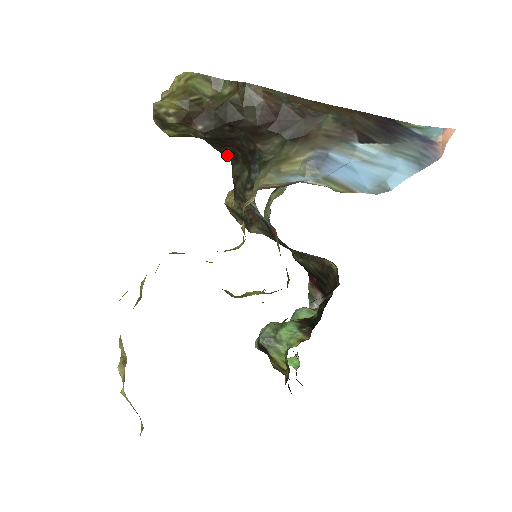
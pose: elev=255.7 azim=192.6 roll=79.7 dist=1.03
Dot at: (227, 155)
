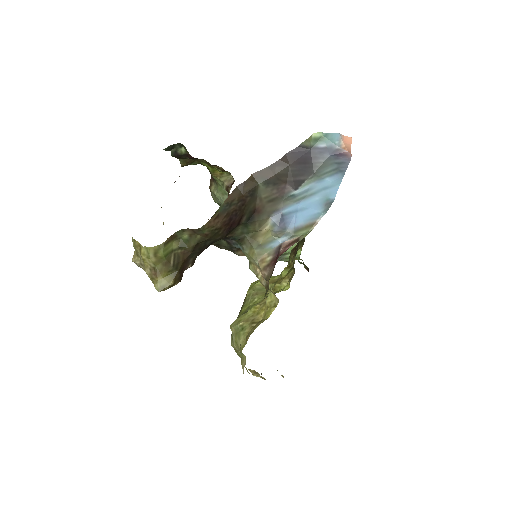
Dot at: occluded
